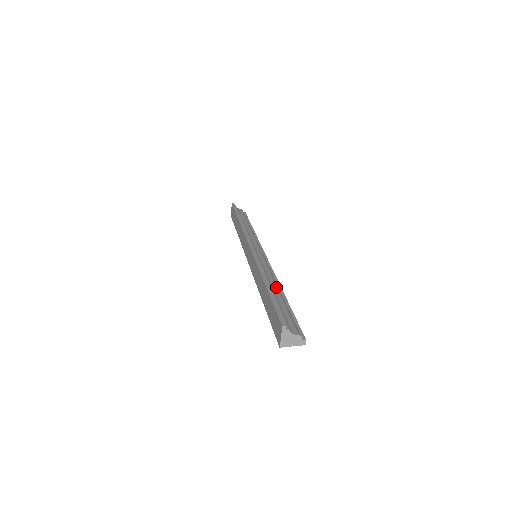
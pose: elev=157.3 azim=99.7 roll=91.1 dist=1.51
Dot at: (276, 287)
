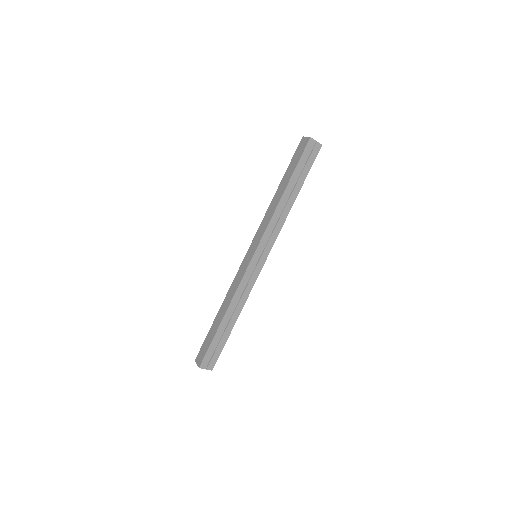
Dot at: occluded
